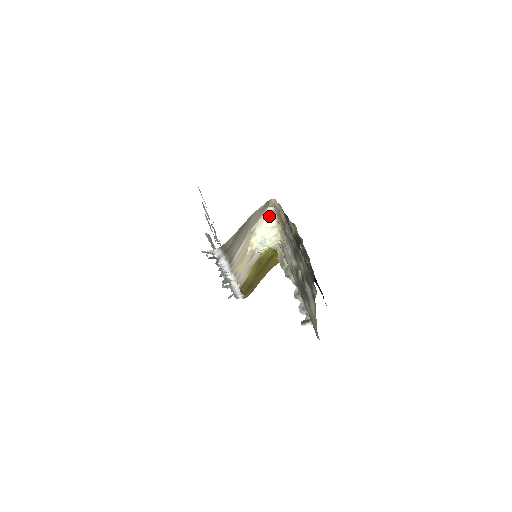
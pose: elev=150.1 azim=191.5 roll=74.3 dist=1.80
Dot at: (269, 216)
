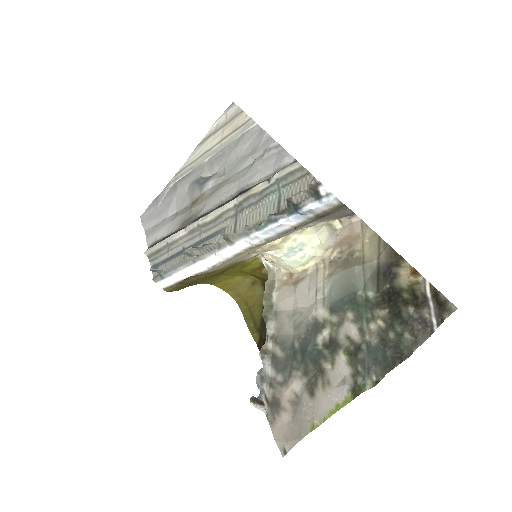
Dot at: (329, 229)
